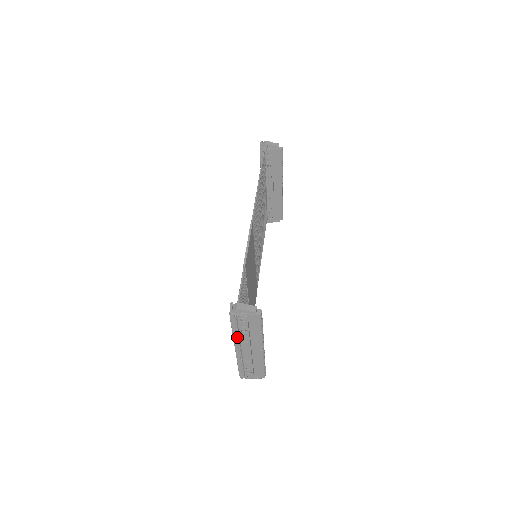
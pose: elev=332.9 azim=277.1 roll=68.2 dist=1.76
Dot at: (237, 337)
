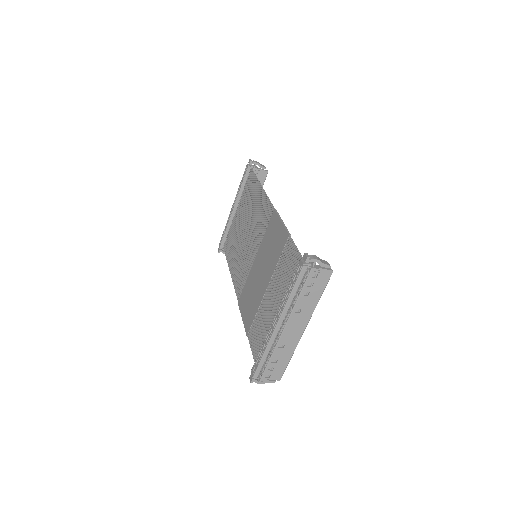
Dot at: (290, 305)
